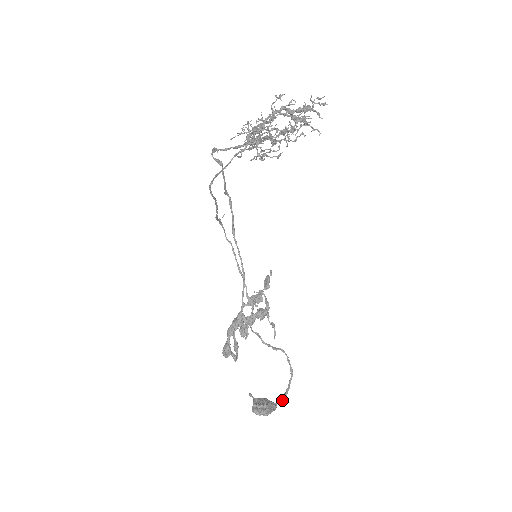
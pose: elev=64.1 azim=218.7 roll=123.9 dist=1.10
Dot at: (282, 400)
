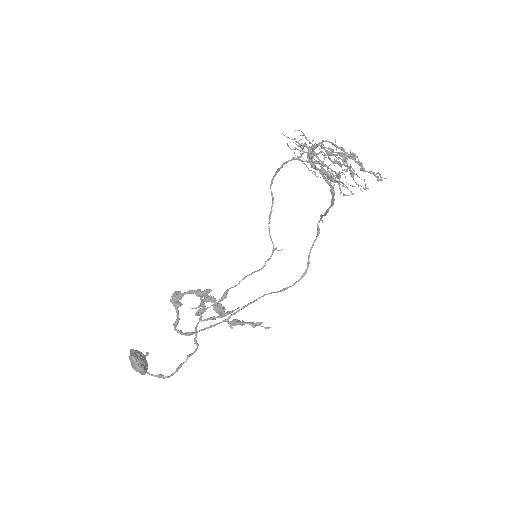
Dot at: occluded
